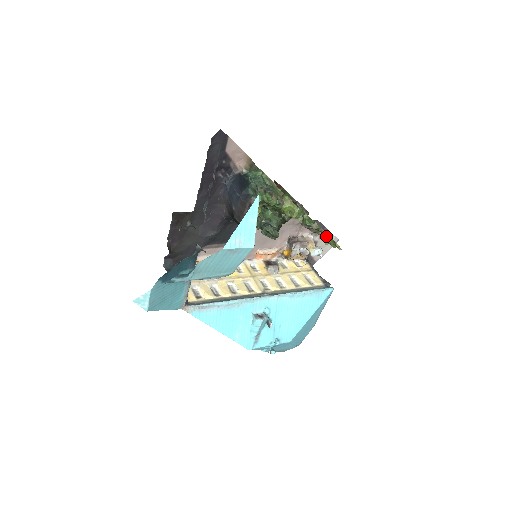
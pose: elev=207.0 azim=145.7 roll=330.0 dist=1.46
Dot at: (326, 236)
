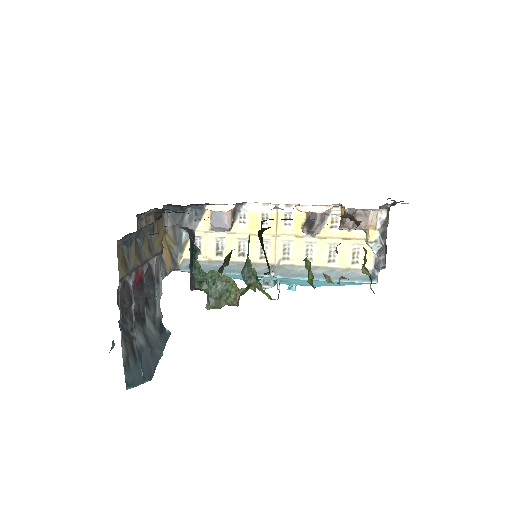
Dot at: (364, 268)
